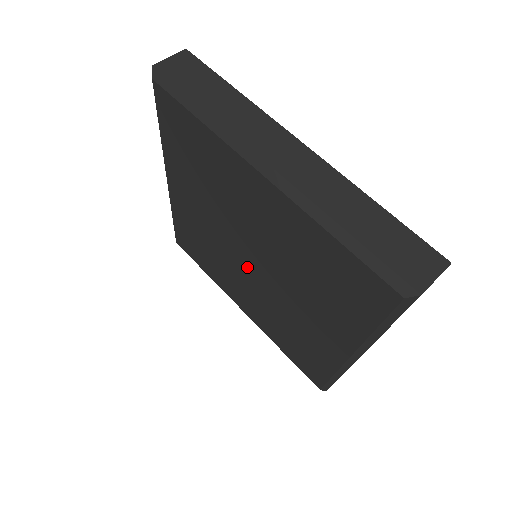
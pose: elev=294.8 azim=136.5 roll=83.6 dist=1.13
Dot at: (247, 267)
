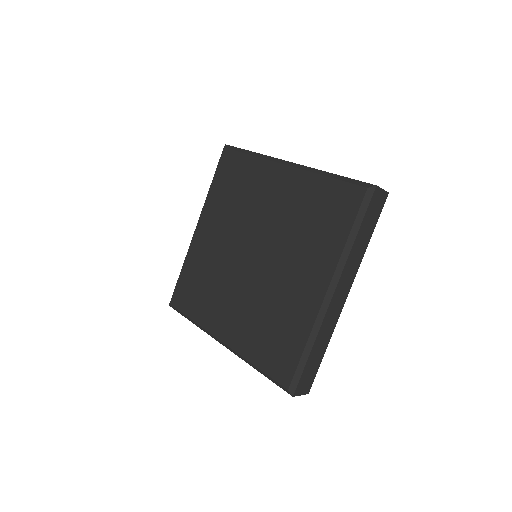
Dot at: (247, 266)
